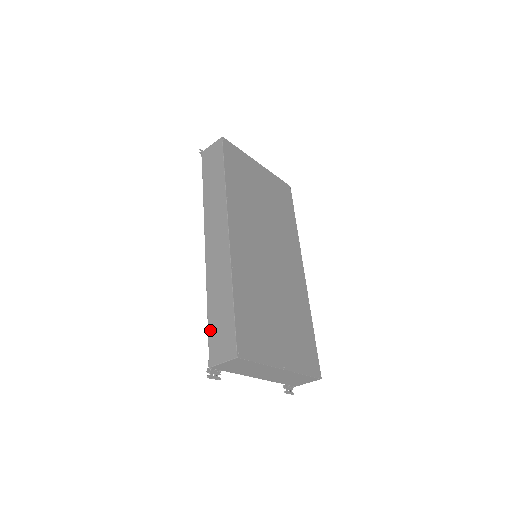
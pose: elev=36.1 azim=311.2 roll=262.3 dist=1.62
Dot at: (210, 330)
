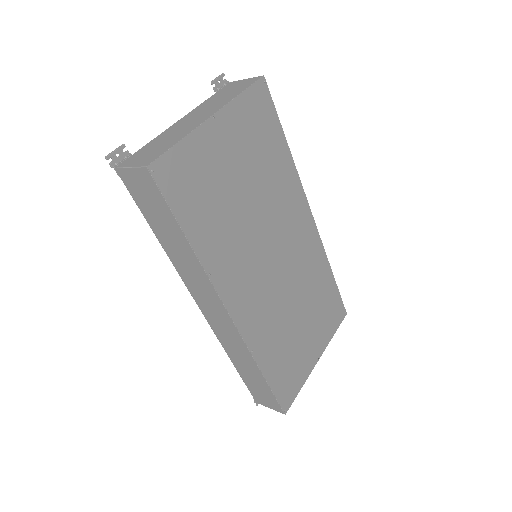
Dot at: (245, 382)
